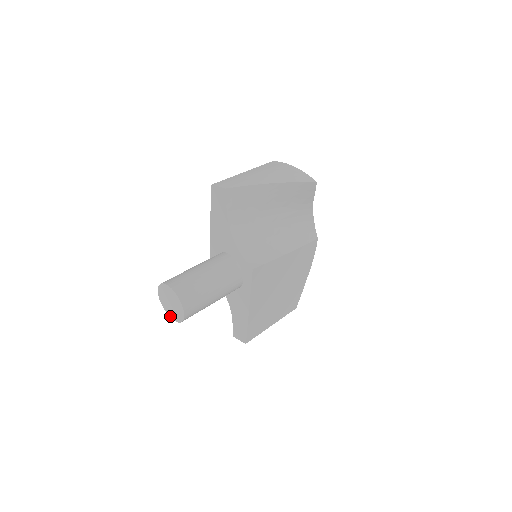
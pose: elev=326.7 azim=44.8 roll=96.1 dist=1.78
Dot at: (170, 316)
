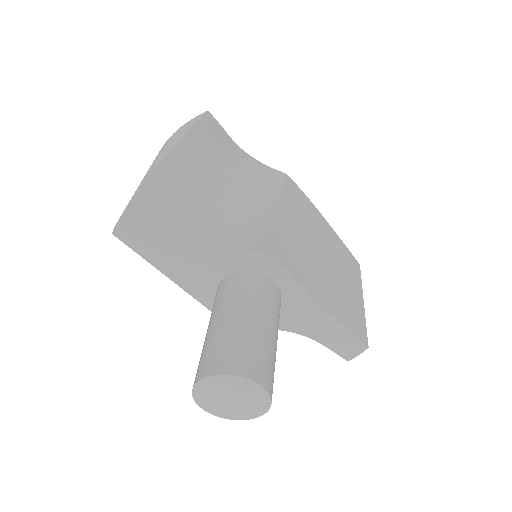
Dot at: (253, 417)
